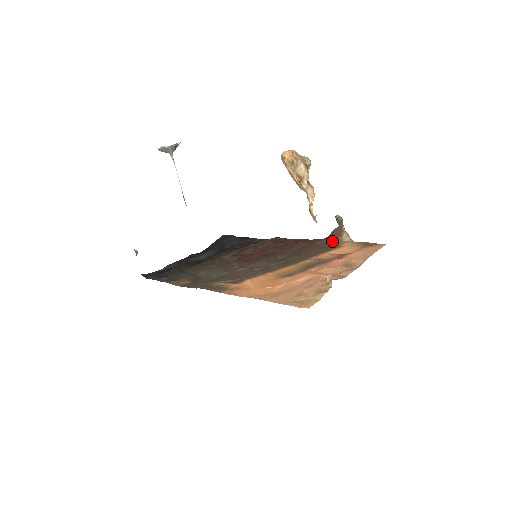
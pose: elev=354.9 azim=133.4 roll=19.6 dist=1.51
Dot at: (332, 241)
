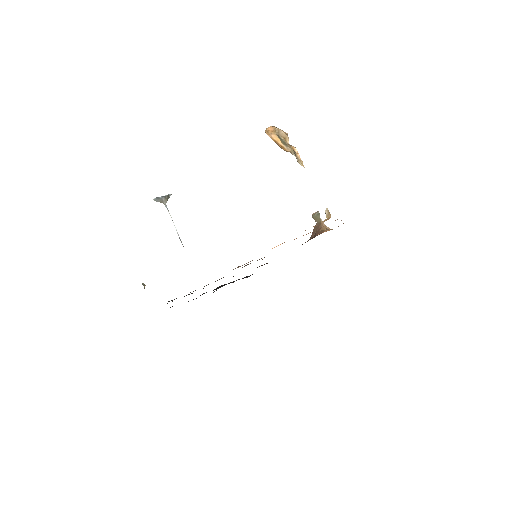
Dot at: (315, 235)
